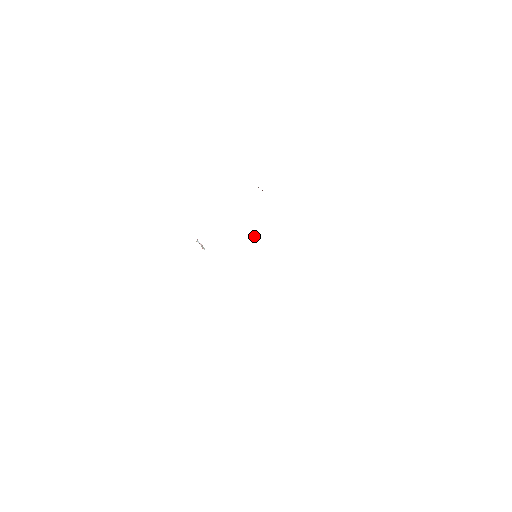
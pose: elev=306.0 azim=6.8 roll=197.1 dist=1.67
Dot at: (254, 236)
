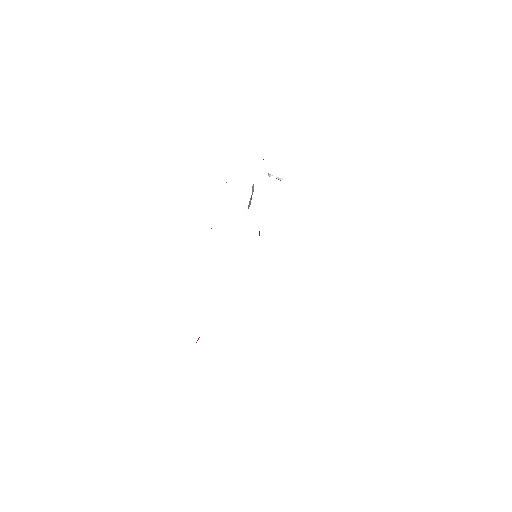
Dot at: occluded
